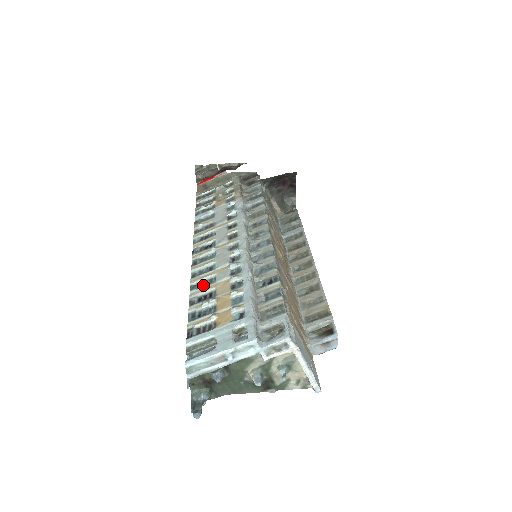
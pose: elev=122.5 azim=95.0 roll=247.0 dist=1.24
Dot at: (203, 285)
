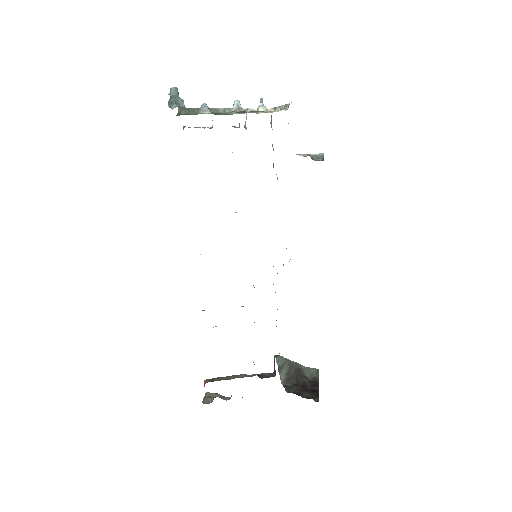
Dot at: occluded
